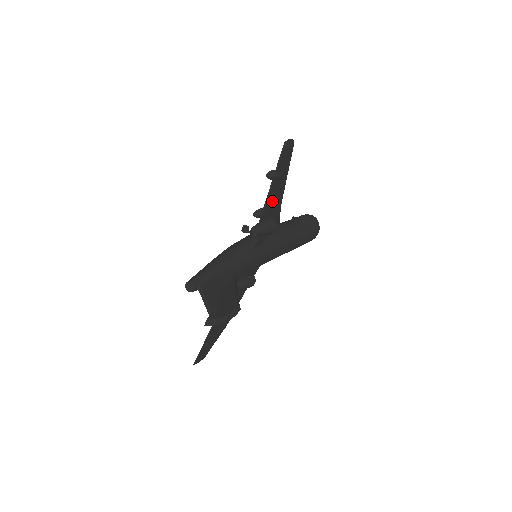
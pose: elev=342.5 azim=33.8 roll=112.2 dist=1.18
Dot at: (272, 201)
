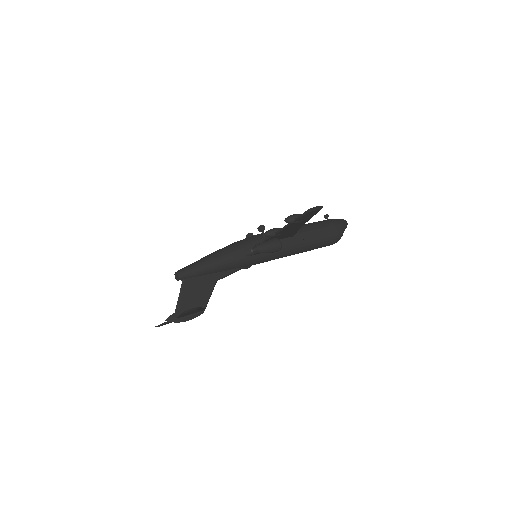
Dot at: (287, 230)
